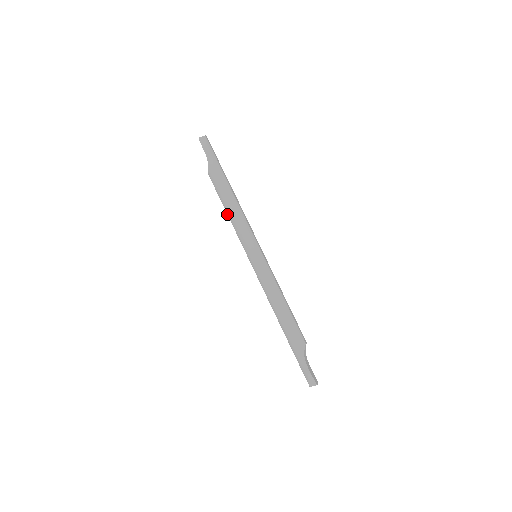
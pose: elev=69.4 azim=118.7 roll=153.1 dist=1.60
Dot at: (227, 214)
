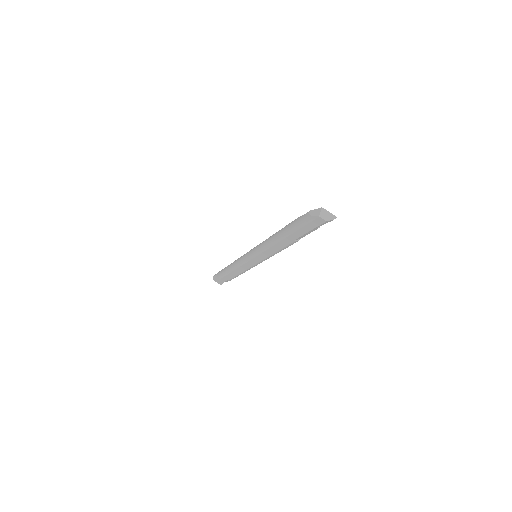
Dot at: (233, 271)
